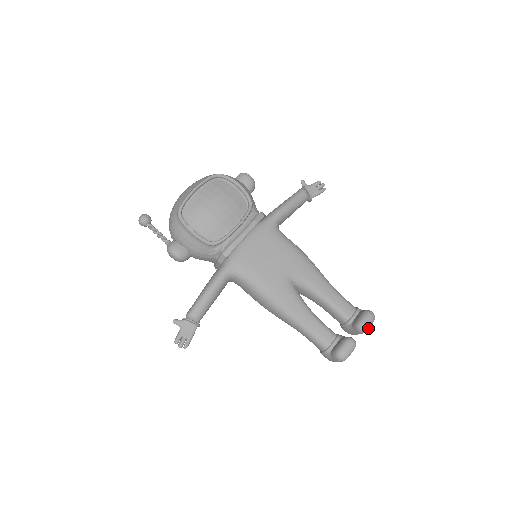
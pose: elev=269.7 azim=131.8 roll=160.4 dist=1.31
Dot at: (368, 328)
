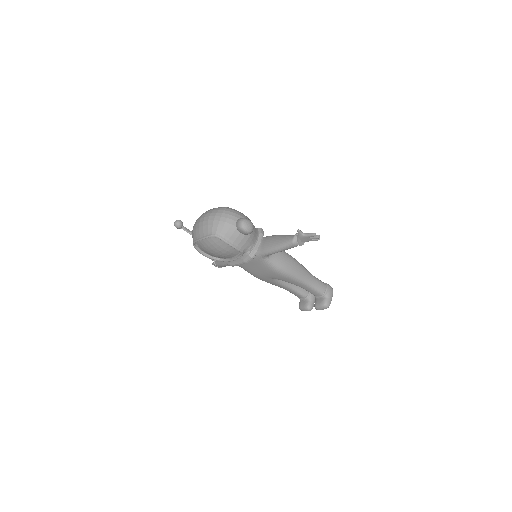
Dot at: occluded
